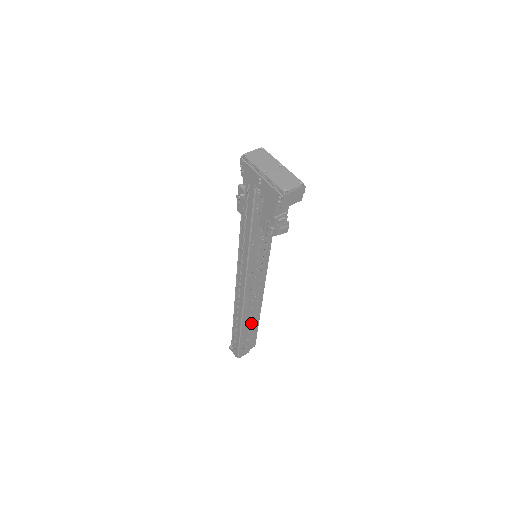
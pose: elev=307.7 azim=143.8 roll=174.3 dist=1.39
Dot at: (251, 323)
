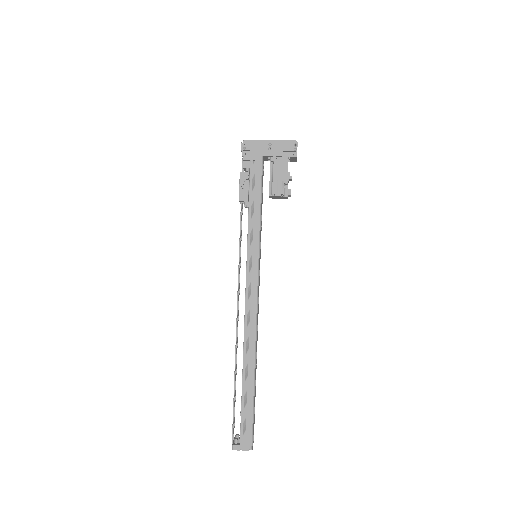
Dot at: occluded
